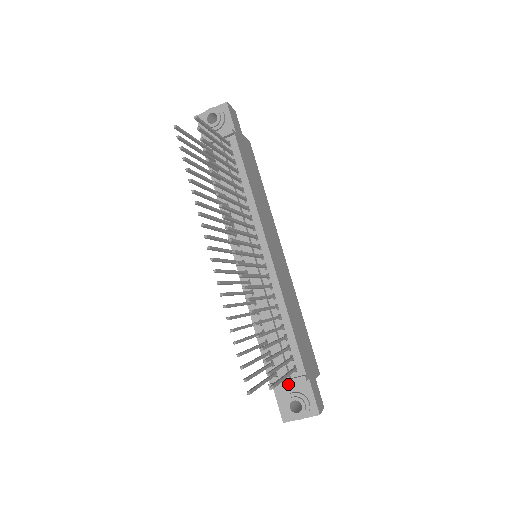
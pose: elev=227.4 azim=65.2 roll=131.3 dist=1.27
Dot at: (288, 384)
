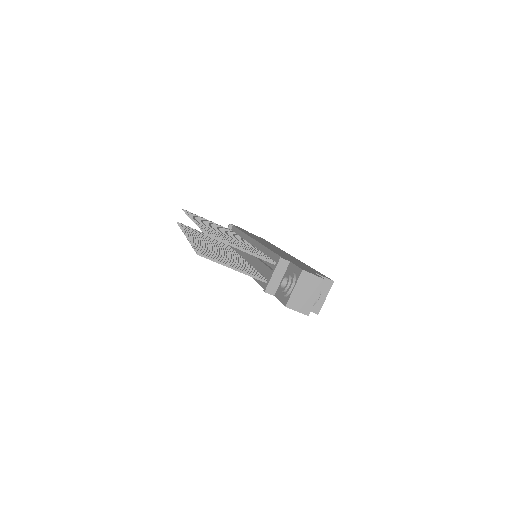
Dot at: (272, 274)
